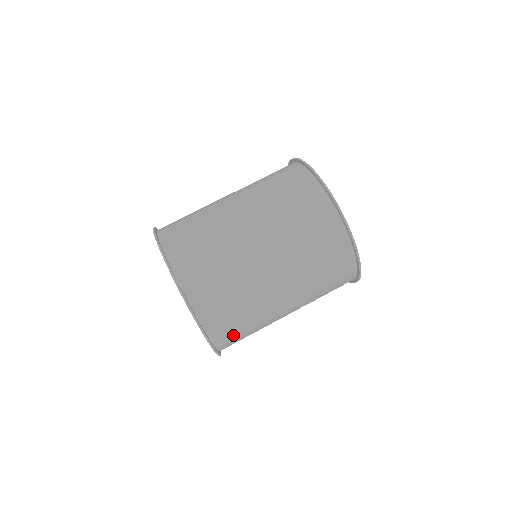
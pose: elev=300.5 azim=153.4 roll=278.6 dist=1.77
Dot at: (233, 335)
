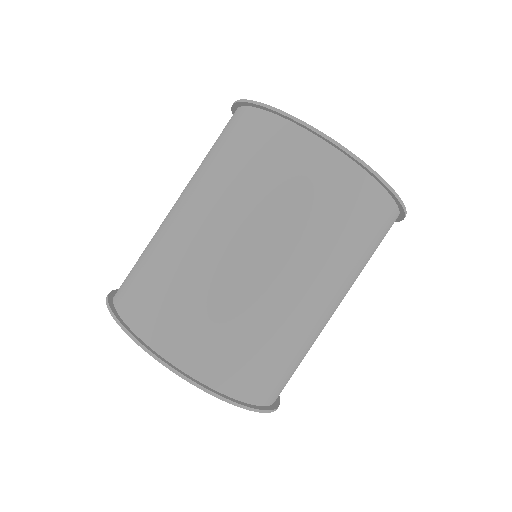
Dot at: (214, 349)
